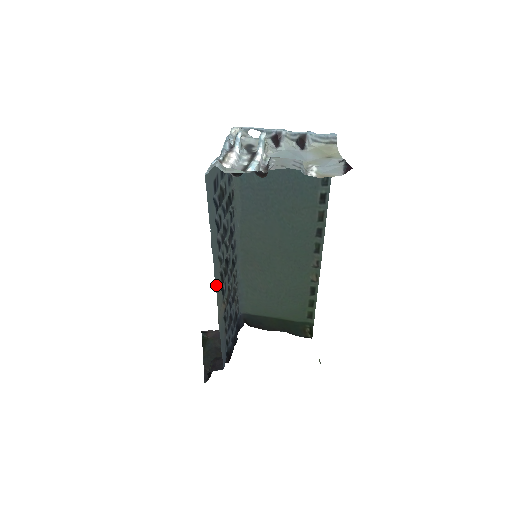
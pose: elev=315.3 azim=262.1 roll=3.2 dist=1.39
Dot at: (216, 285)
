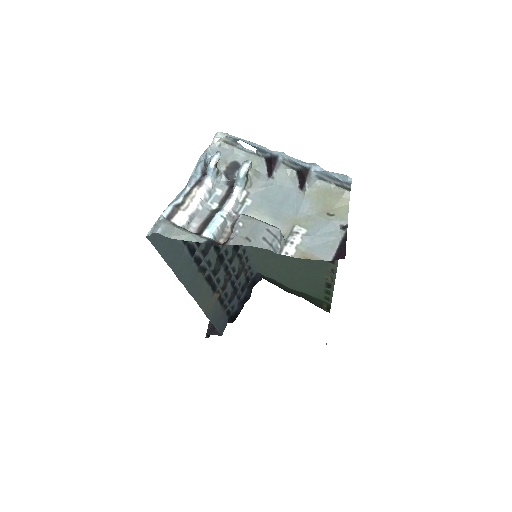
Dot at: (195, 297)
